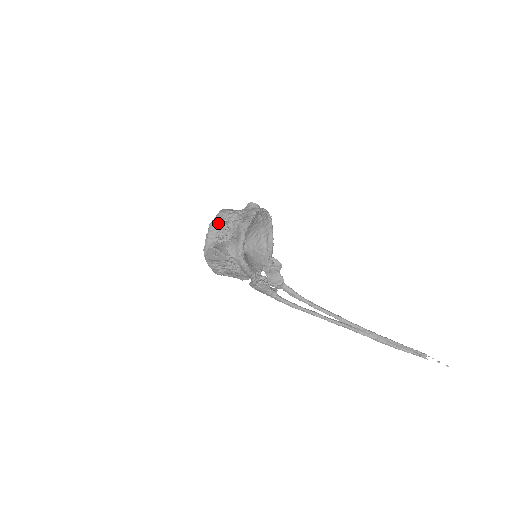
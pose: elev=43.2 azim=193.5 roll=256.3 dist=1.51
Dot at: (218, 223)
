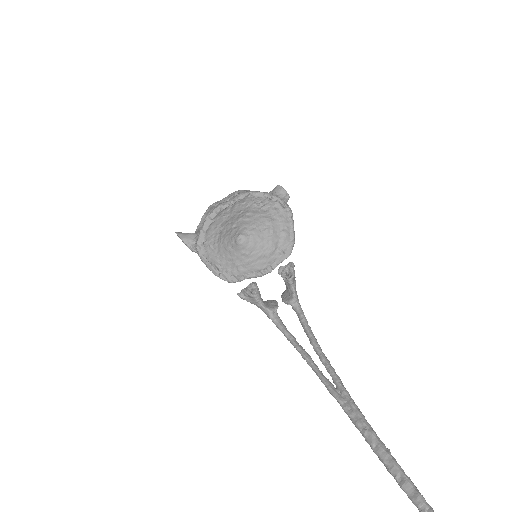
Dot at: occluded
